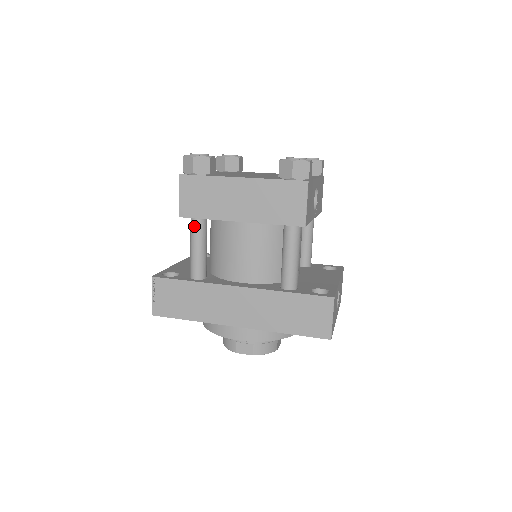
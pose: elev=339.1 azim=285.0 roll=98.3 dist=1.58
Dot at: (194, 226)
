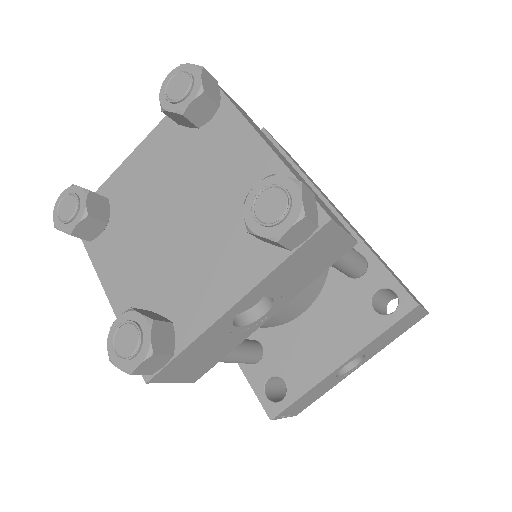
Dot at: occluded
